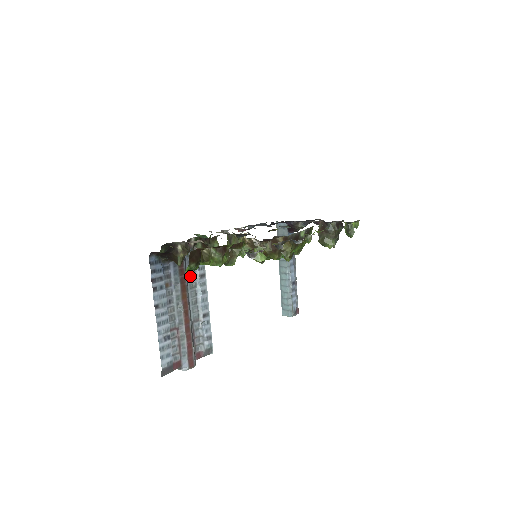
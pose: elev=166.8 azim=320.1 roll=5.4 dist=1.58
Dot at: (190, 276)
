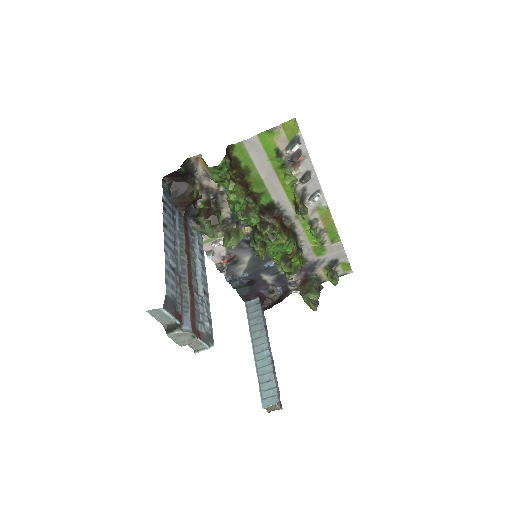
Dot at: (190, 244)
